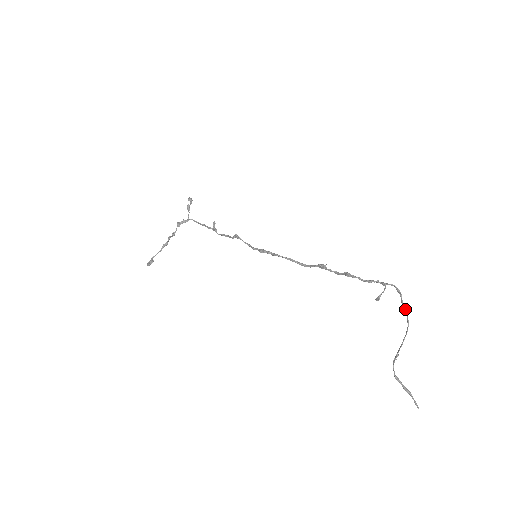
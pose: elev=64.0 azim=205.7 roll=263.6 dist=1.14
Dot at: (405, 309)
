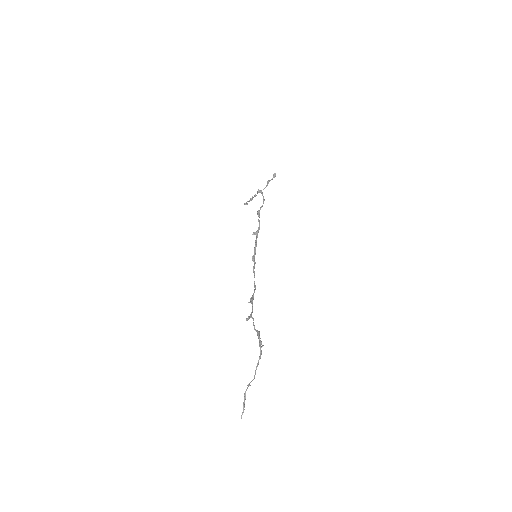
Dot at: (256, 367)
